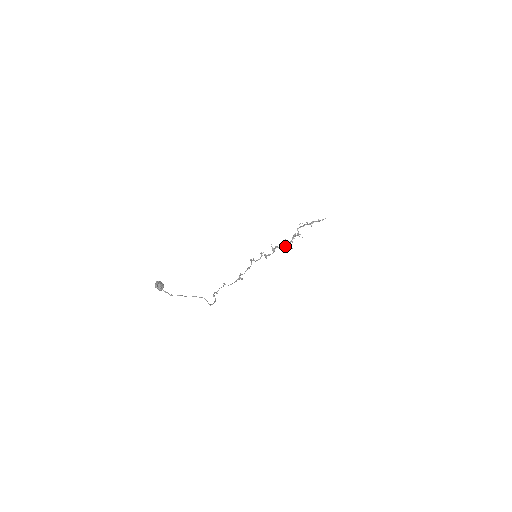
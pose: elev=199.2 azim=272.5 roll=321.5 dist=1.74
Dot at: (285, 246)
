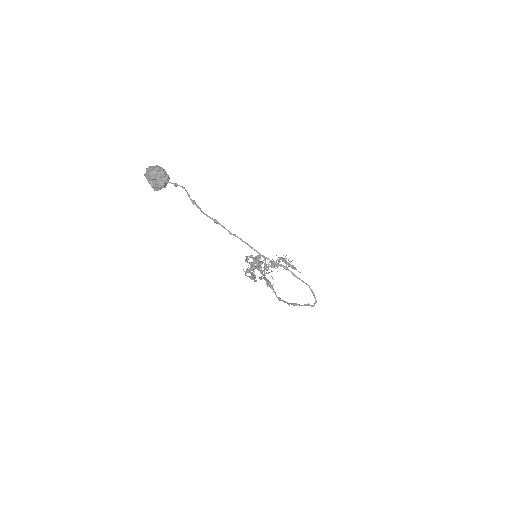
Dot at: occluded
